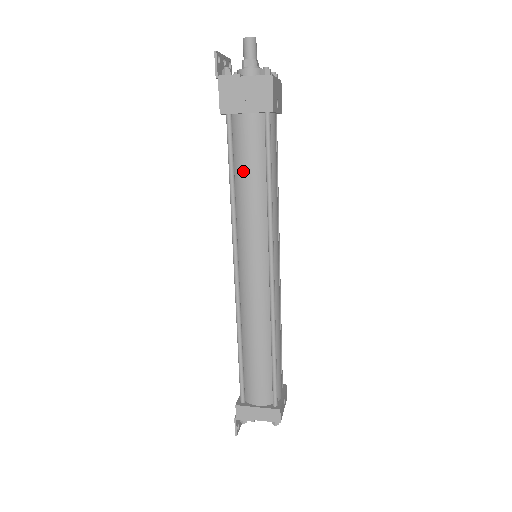
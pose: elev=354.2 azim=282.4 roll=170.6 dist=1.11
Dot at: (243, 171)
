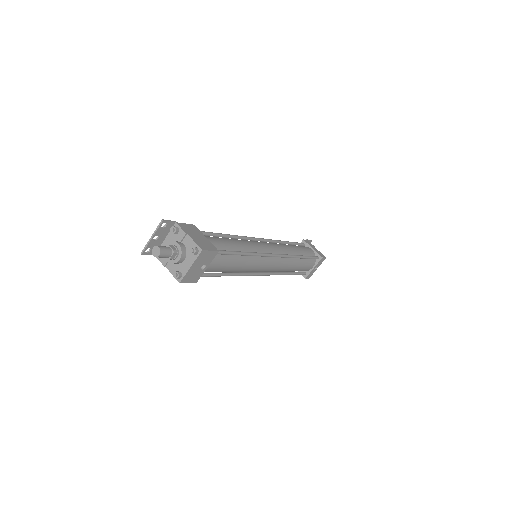
Dot at: occluded
